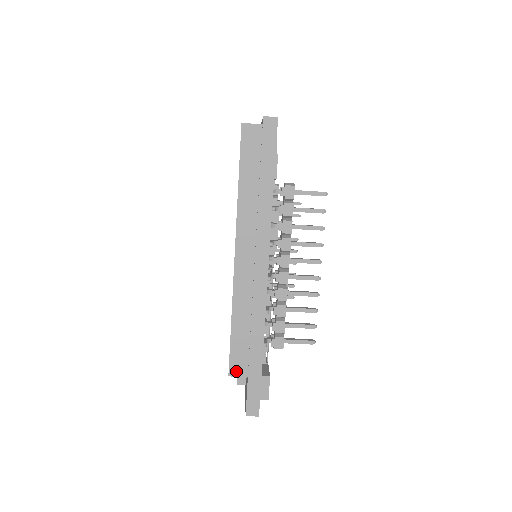
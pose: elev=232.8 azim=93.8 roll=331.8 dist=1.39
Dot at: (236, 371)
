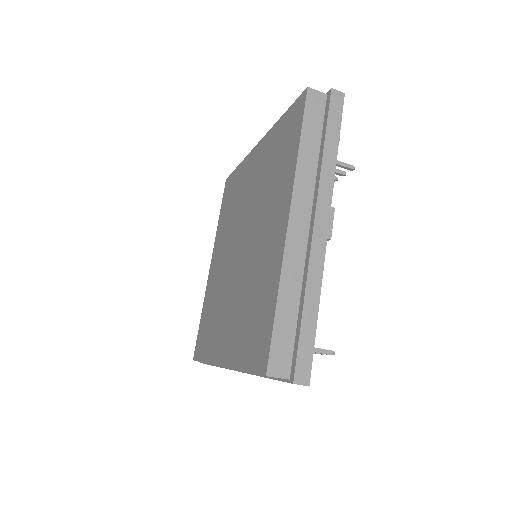
Dot at: occluded
